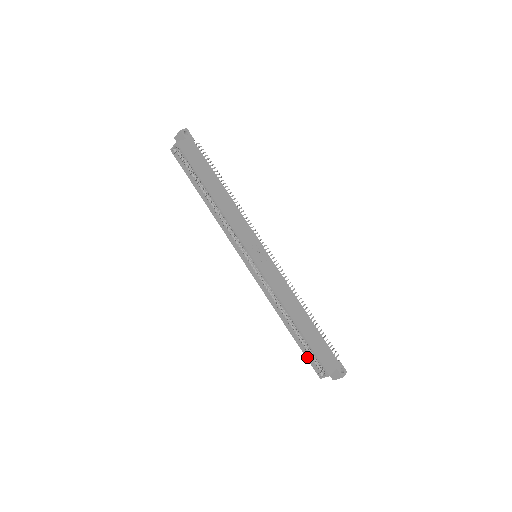
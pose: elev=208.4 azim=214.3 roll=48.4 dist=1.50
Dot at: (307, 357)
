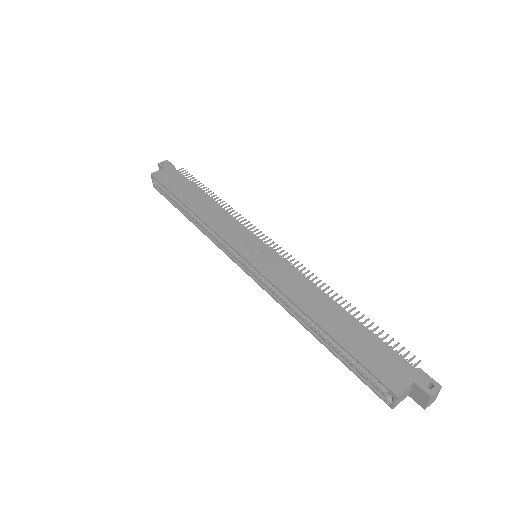
Dot at: (358, 376)
